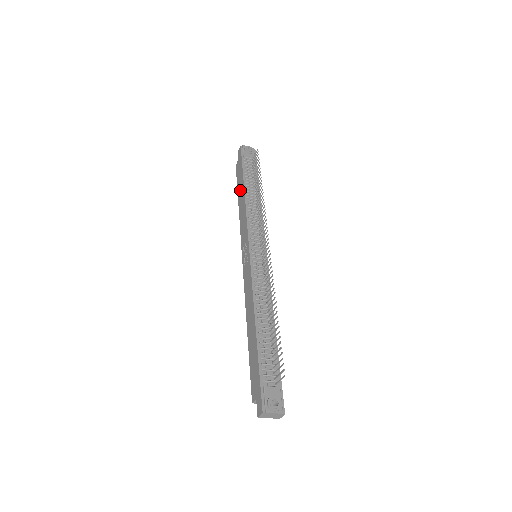
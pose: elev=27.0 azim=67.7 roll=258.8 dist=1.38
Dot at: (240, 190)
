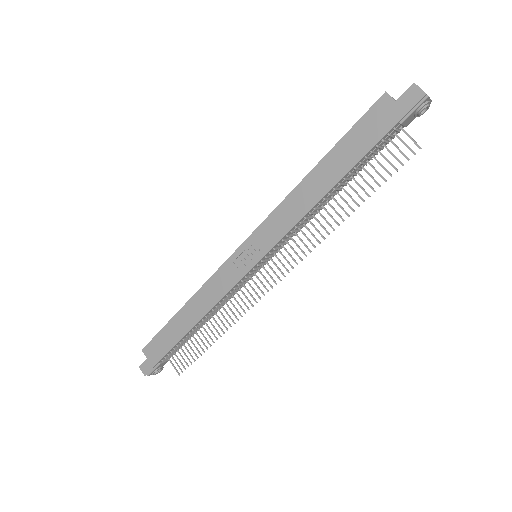
Dot at: (335, 164)
